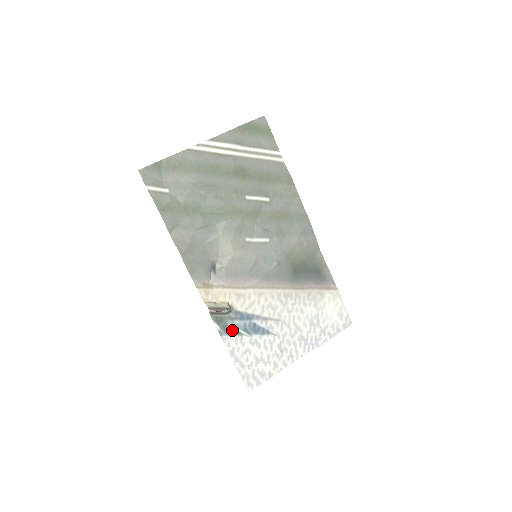
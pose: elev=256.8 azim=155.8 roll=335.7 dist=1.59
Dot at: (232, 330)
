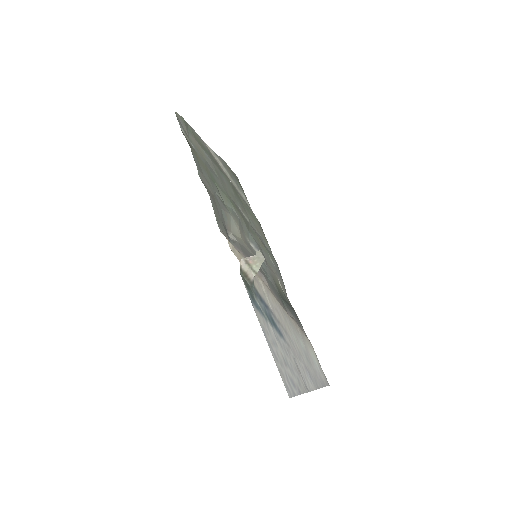
Dot at: (258, 306)
